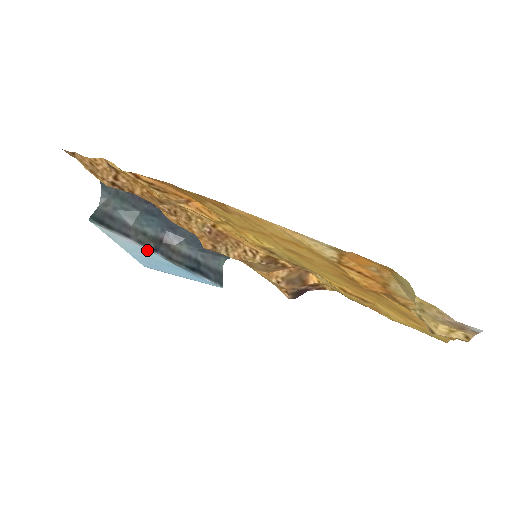
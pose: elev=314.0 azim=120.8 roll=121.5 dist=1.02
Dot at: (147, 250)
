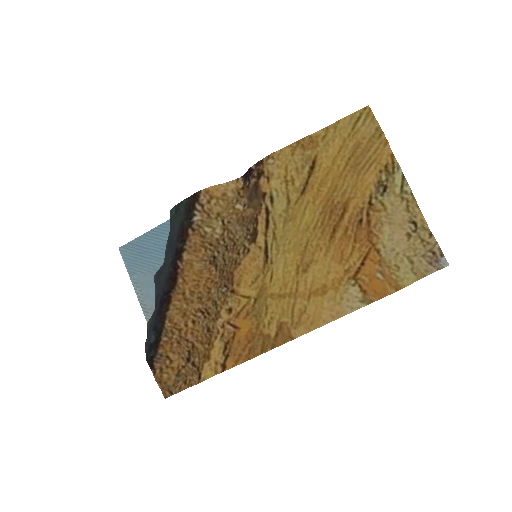
Dot at: occluded
